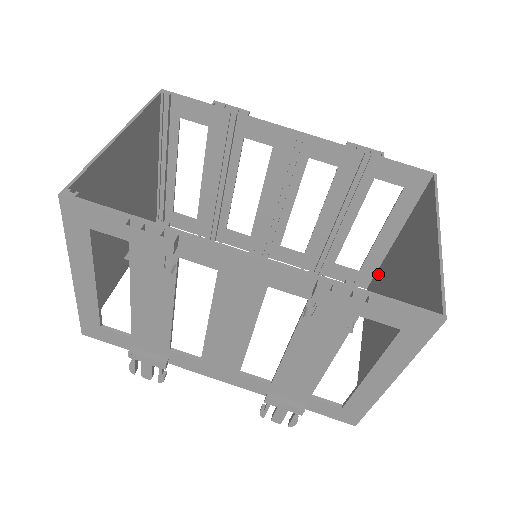
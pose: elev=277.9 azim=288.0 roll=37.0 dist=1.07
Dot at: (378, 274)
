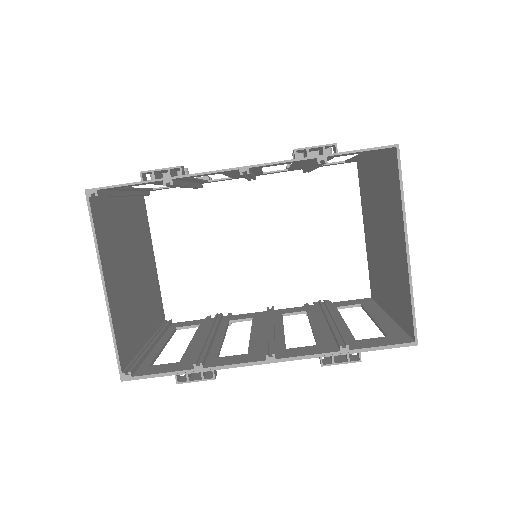
Dot at: (364, 168)
